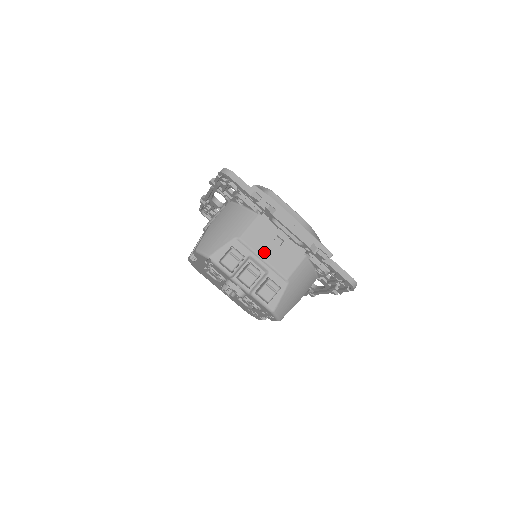
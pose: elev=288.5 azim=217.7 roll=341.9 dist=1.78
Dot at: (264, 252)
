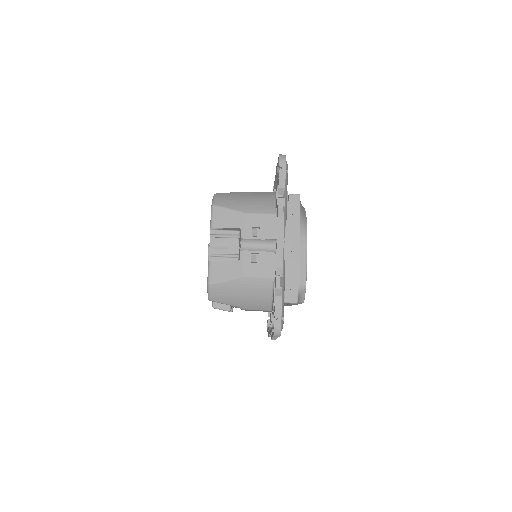
Dot at: occluded
